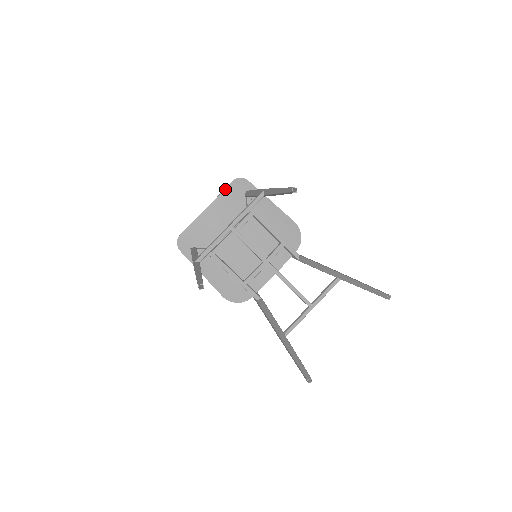
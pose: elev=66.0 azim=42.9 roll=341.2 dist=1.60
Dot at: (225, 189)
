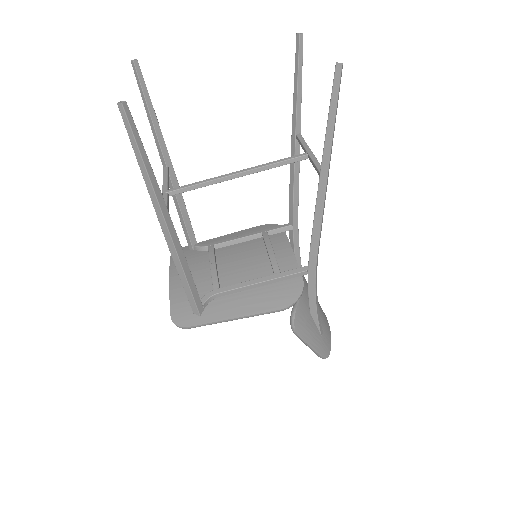
Dot at: (170, 262)
